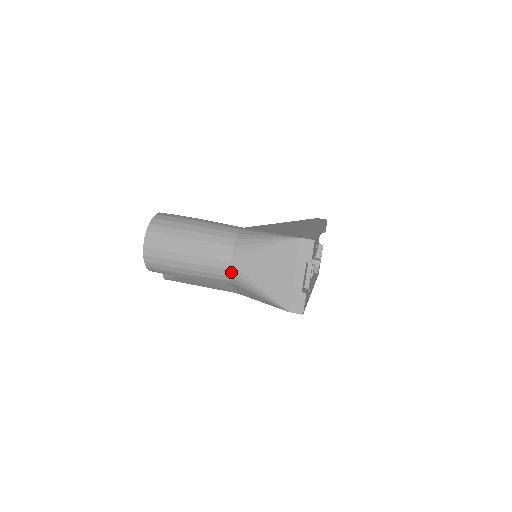
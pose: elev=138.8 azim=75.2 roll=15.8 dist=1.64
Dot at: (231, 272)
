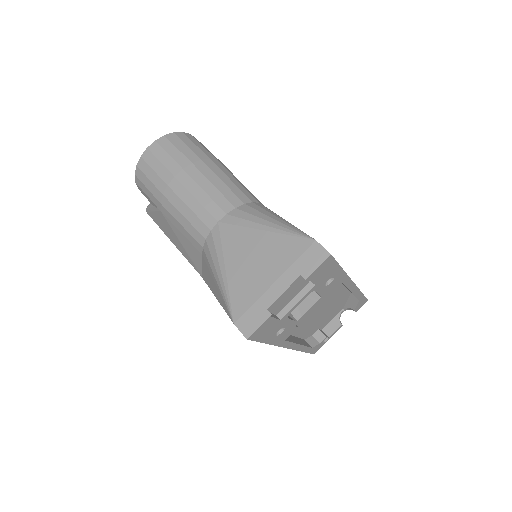
Dot at: (210, 234)
